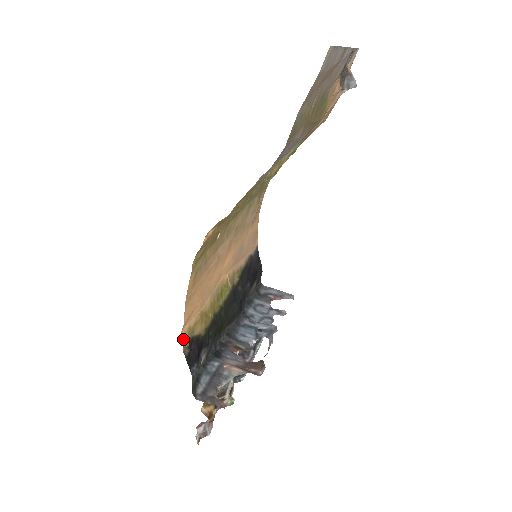
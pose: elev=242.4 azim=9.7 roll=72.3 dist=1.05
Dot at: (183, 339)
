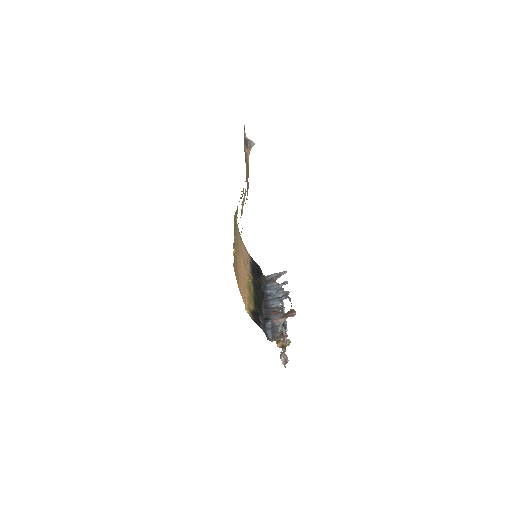
Dot at: (248, 313)
